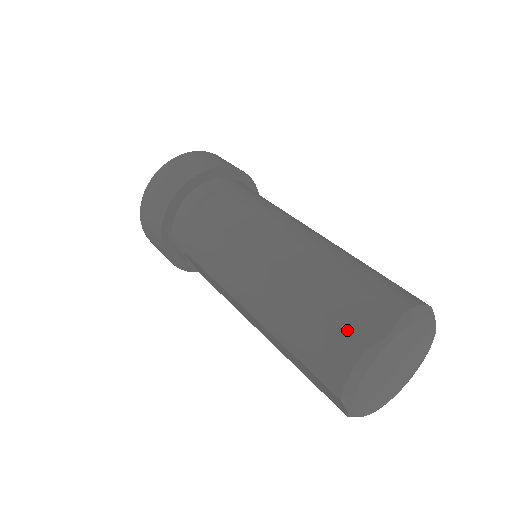
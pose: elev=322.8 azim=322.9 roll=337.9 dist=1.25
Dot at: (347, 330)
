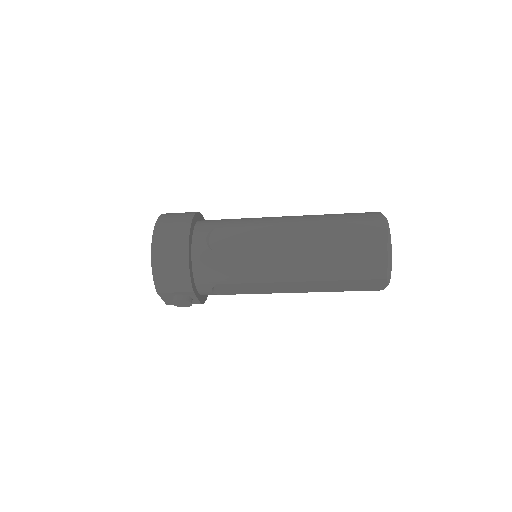
Dot at: occluded
